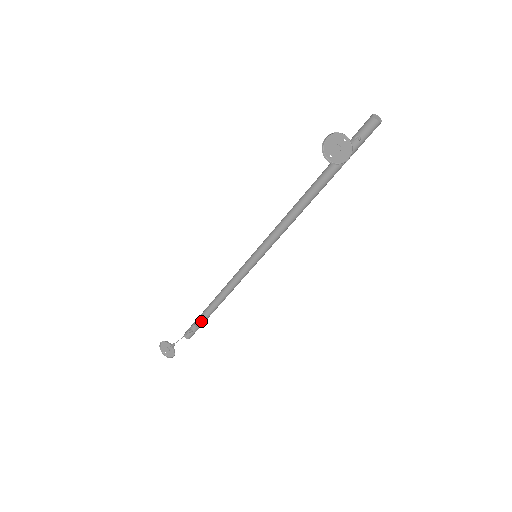
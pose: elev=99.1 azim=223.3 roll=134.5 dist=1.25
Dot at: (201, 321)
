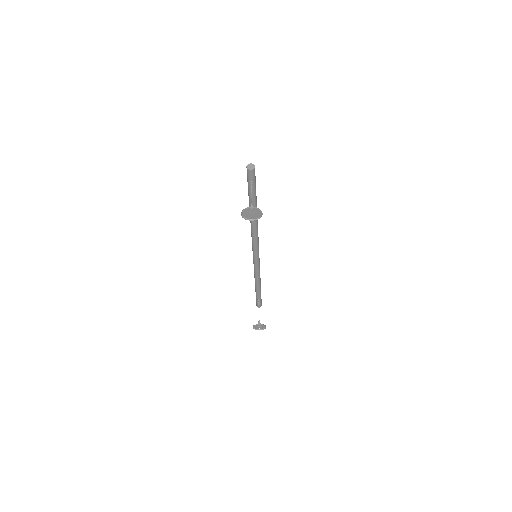
Dot at: (259, 296)
